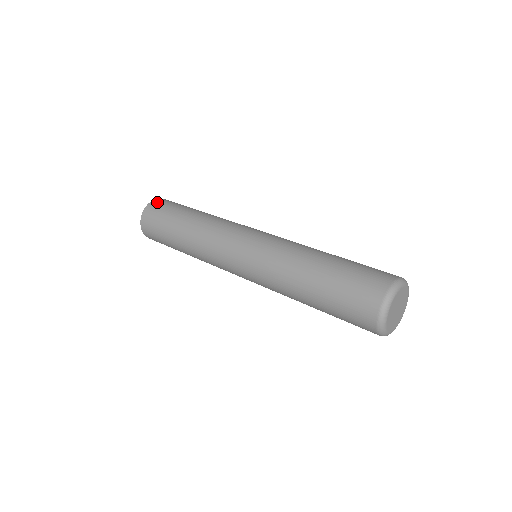
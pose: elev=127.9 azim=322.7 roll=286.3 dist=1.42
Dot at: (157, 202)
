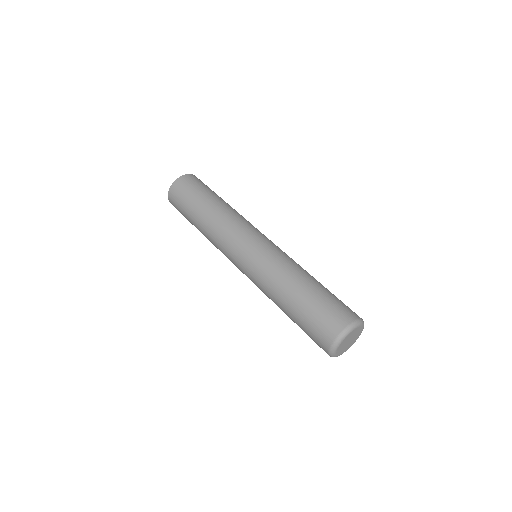
Dot at: (190, 177)
